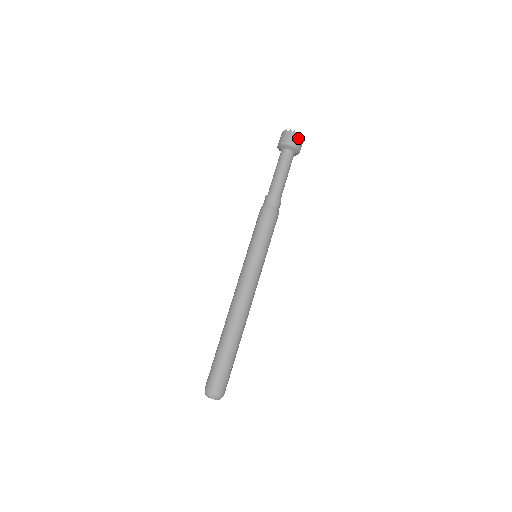
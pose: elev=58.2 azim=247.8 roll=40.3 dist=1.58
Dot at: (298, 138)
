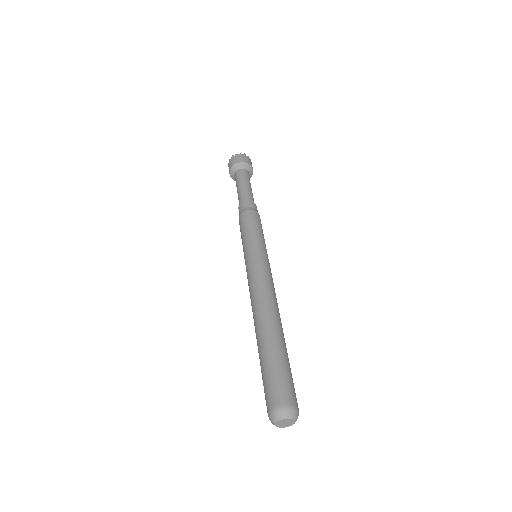
Dot at: (242, 156)
